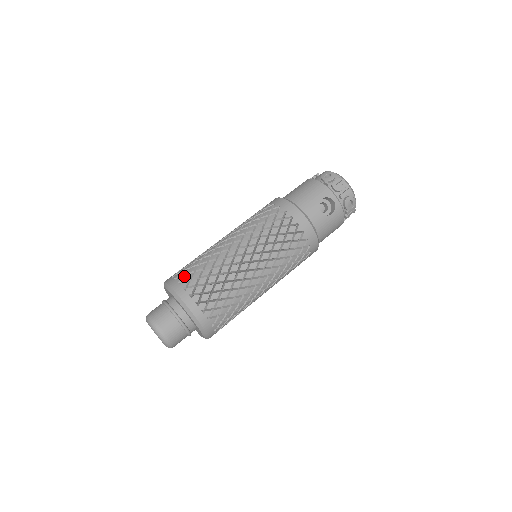
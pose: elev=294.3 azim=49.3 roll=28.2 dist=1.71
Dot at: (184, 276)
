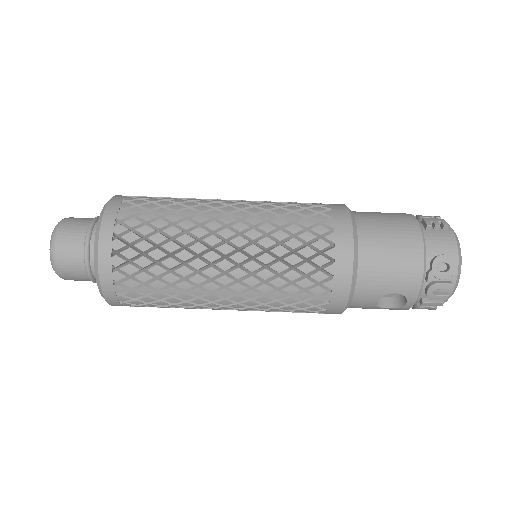
Dot at: (127, 245)
